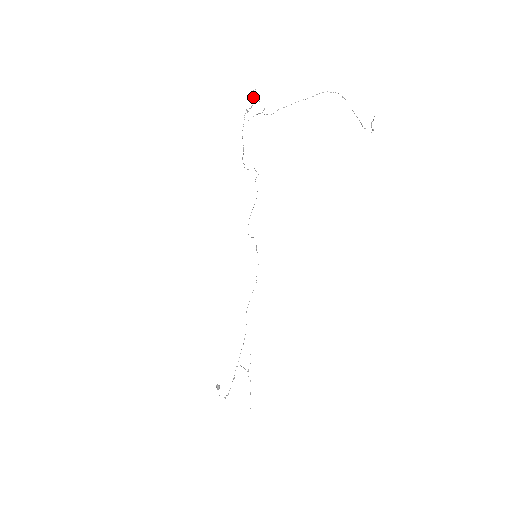
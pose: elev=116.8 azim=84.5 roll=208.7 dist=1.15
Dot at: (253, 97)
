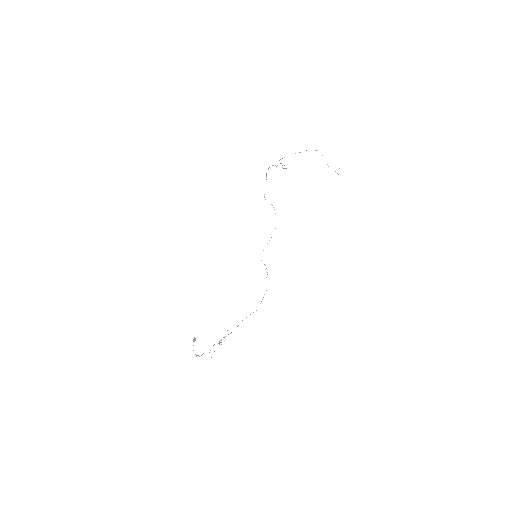
Dot at: occluded
